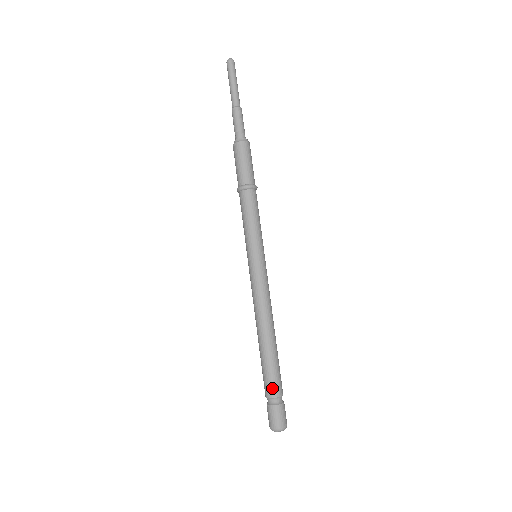
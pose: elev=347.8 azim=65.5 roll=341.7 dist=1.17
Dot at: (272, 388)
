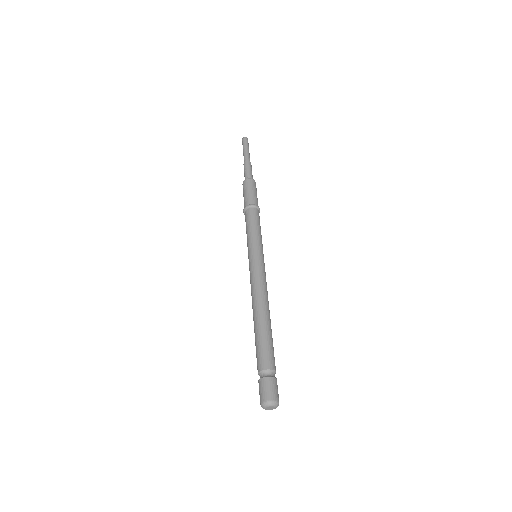
Dot at: (271, 360)
